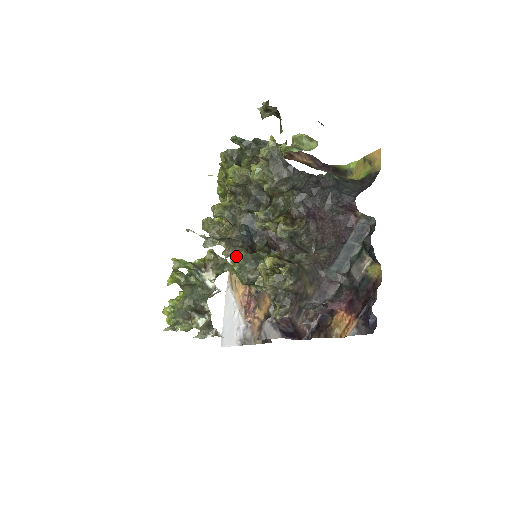
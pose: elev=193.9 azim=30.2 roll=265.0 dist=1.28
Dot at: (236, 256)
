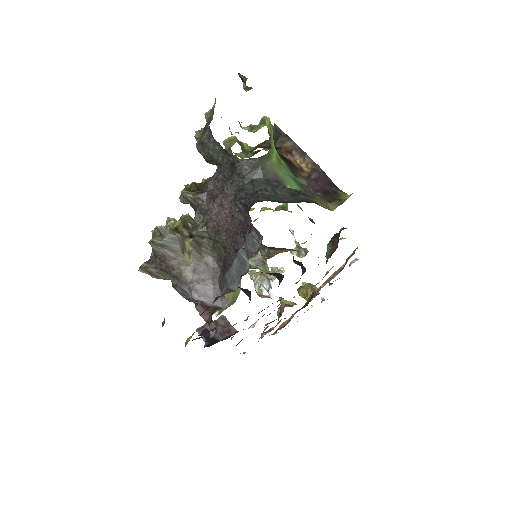
Dot at: occluded
